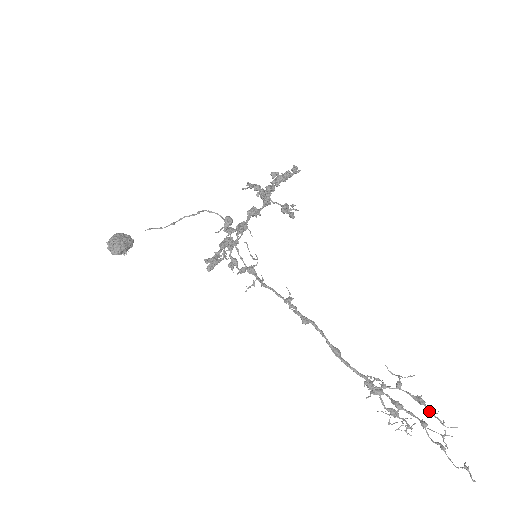
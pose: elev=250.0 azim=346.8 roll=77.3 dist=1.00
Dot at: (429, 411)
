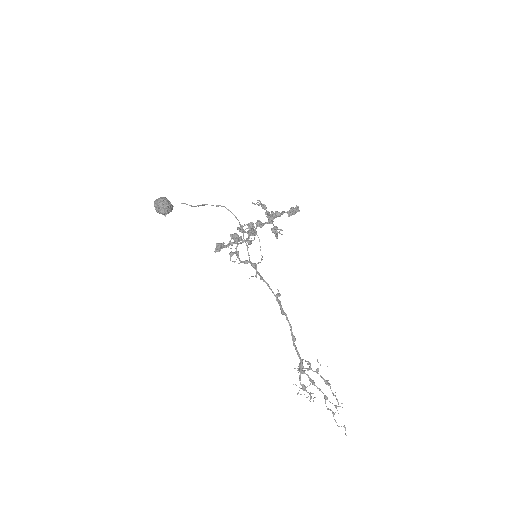
Dot at: occluded
